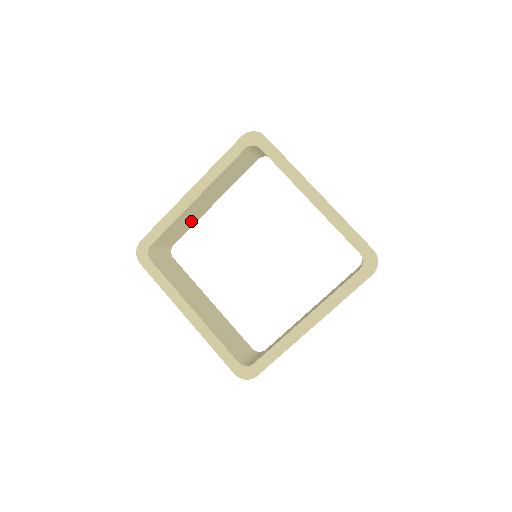
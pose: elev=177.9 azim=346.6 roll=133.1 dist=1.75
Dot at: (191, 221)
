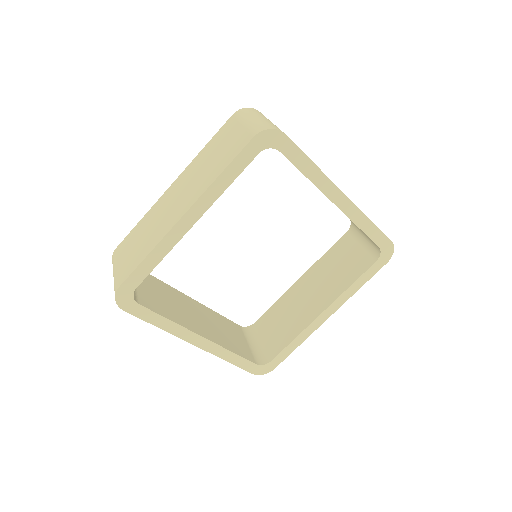
Dot at: occluded
